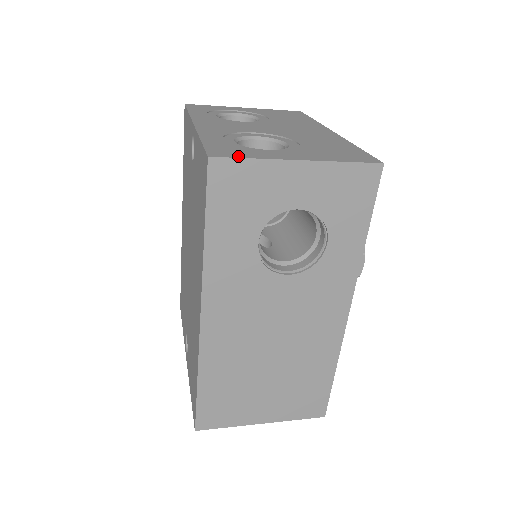
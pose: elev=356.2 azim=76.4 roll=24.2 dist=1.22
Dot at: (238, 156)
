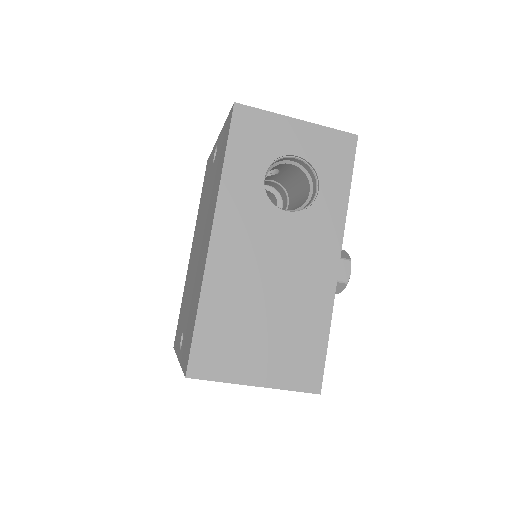
Dot at: (255, 109)
